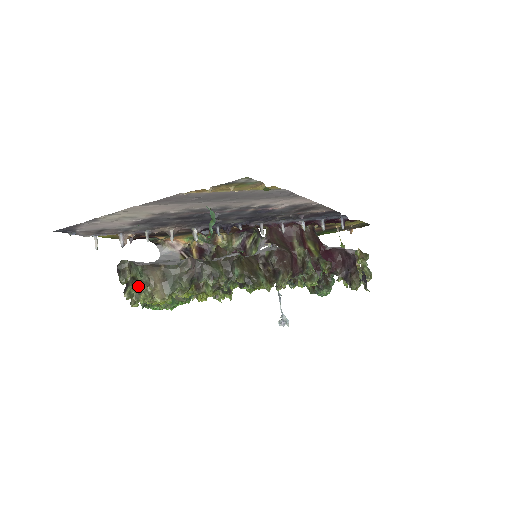
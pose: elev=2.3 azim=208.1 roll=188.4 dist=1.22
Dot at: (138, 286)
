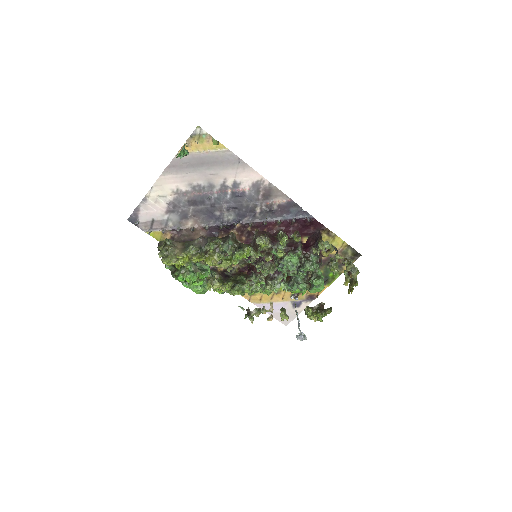
Dot at: (167, 248)
